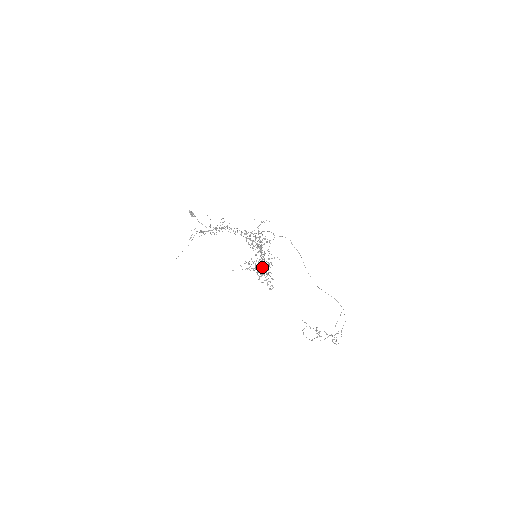
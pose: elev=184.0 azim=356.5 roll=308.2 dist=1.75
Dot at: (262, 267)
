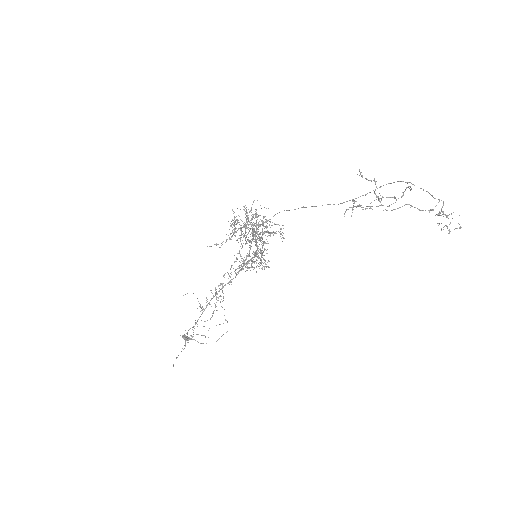
Dot at: occluded
